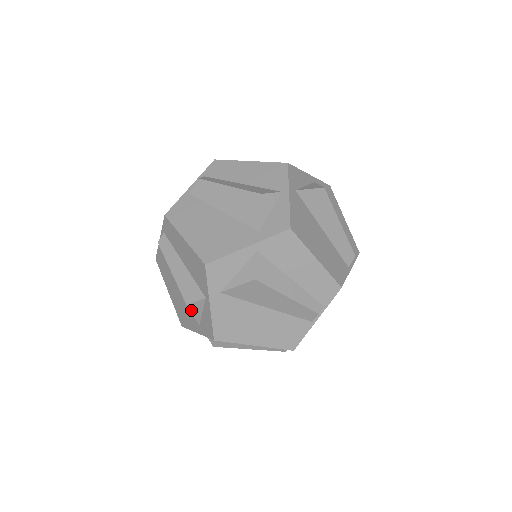
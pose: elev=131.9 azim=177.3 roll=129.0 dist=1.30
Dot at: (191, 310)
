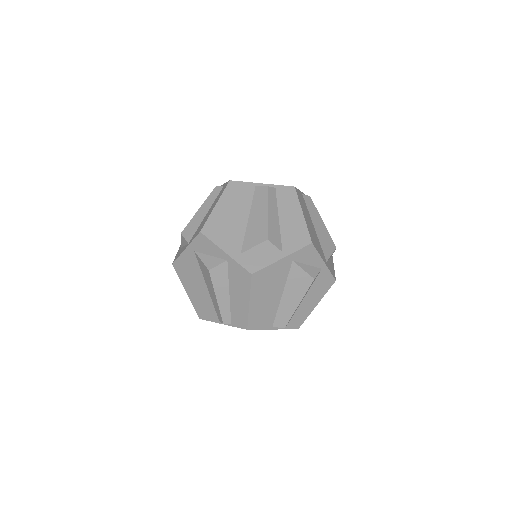
Dot at: (181, 238)
